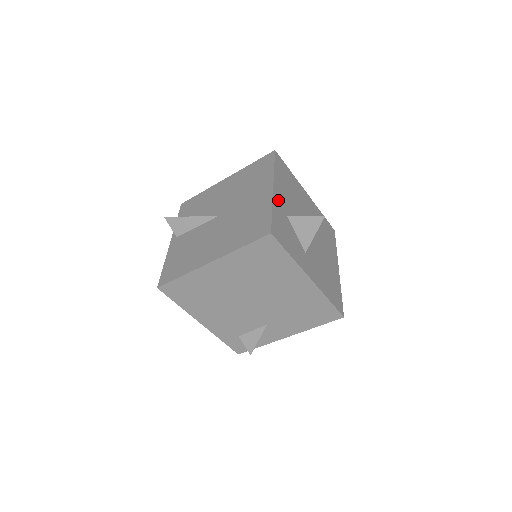
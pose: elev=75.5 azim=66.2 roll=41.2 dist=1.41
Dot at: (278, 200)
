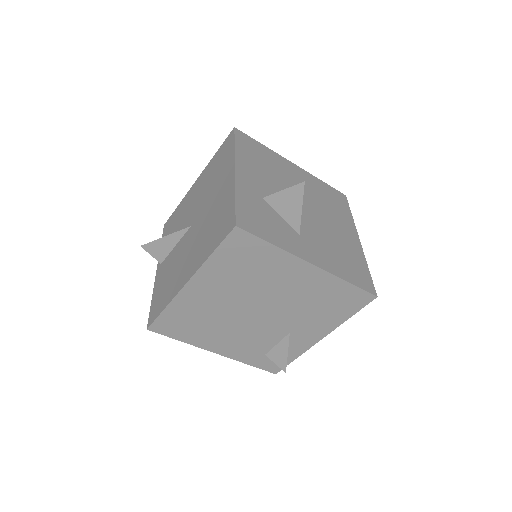
Dot at: (245, 183)
